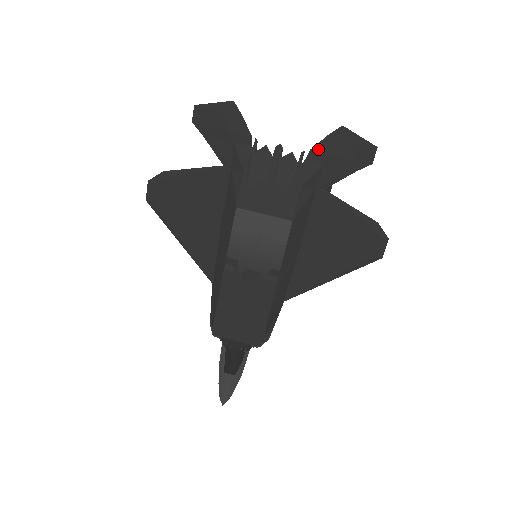
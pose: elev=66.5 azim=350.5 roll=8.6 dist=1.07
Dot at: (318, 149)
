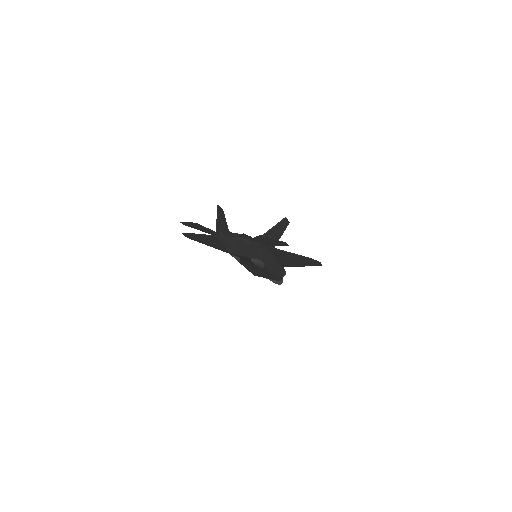
Dot at: (254, 239)
